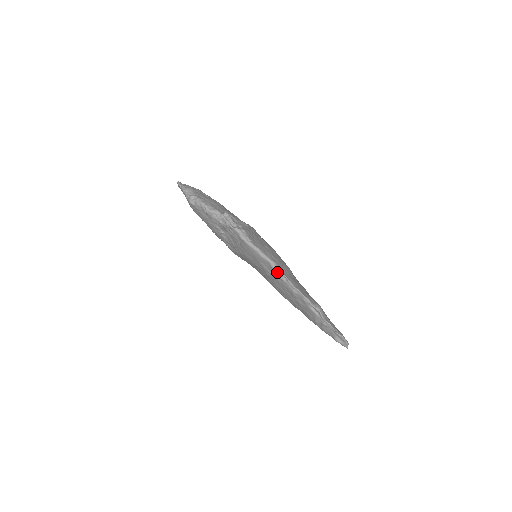
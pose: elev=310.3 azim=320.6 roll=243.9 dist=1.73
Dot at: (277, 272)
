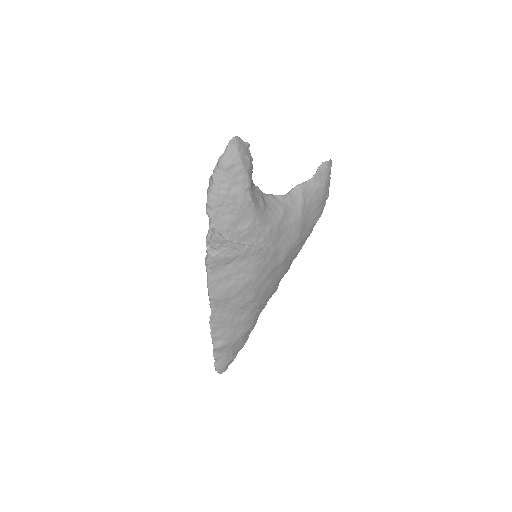
Dot at: (211, 303)
